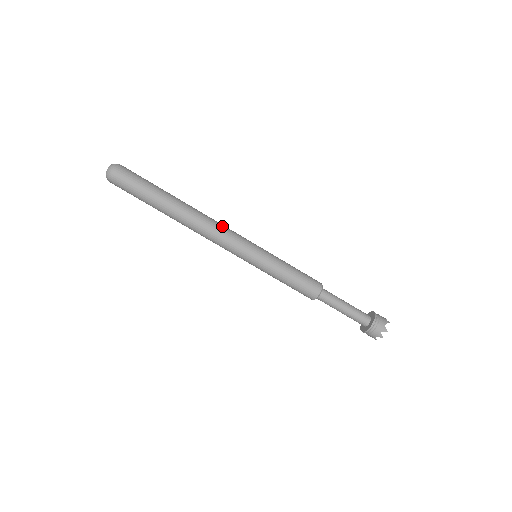
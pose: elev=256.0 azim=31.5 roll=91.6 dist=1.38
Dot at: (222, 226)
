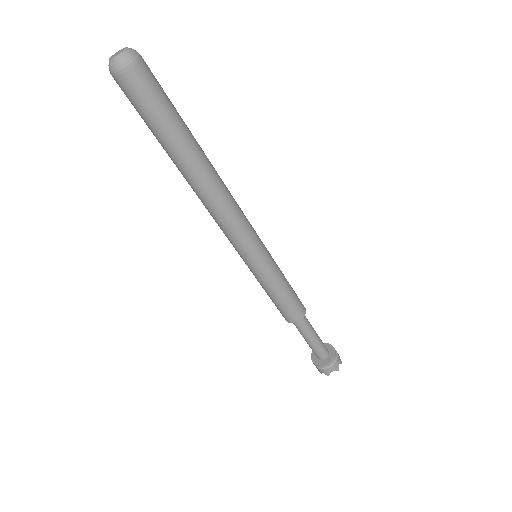
Dot at: (237, 204)
